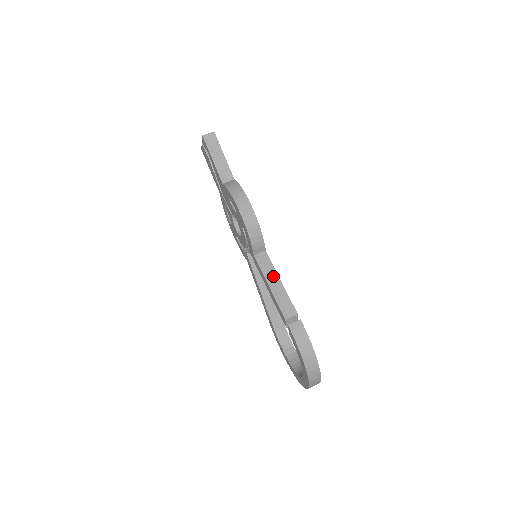
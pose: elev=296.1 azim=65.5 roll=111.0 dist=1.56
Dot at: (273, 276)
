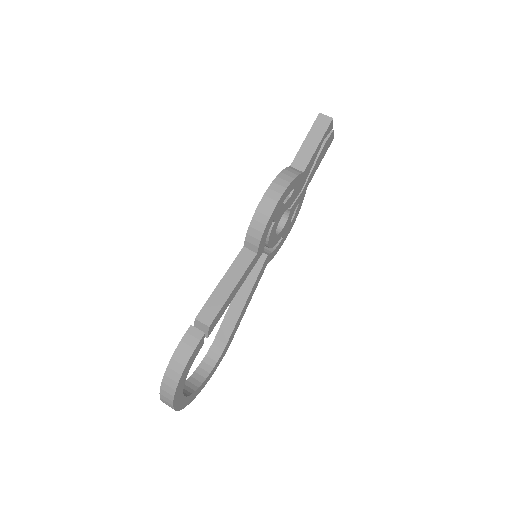
Dot at: (234, 277)
